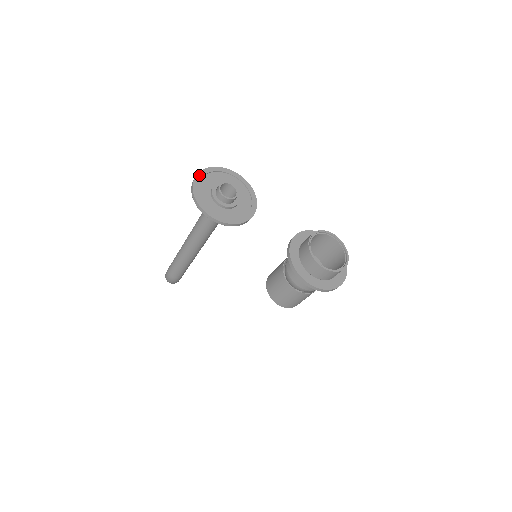
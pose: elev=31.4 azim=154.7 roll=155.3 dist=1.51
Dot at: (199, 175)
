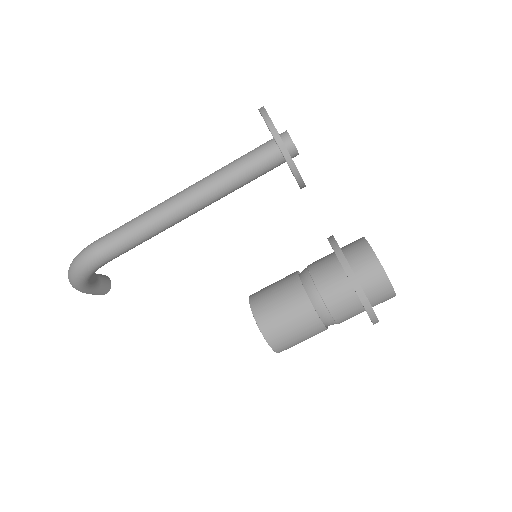
Dot at: occluded
